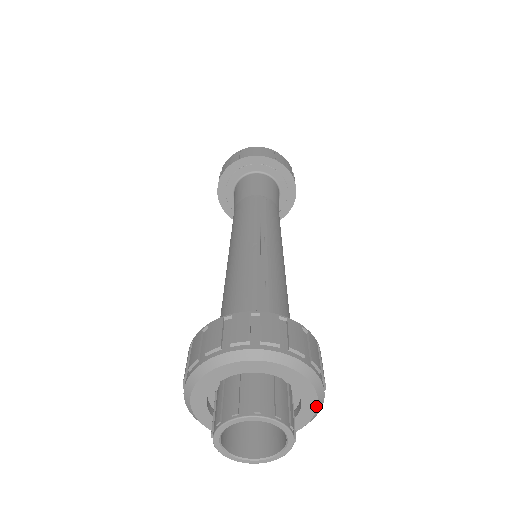
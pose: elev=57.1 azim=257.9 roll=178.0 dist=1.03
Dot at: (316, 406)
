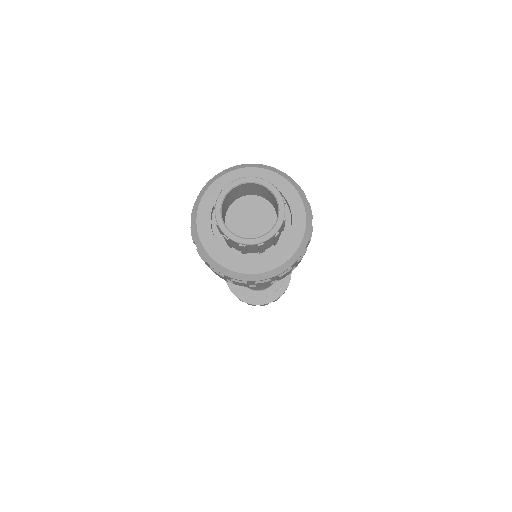
Dot at: (301, 201)
